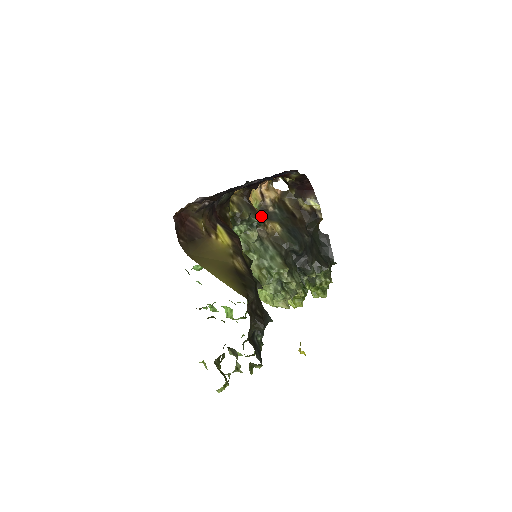
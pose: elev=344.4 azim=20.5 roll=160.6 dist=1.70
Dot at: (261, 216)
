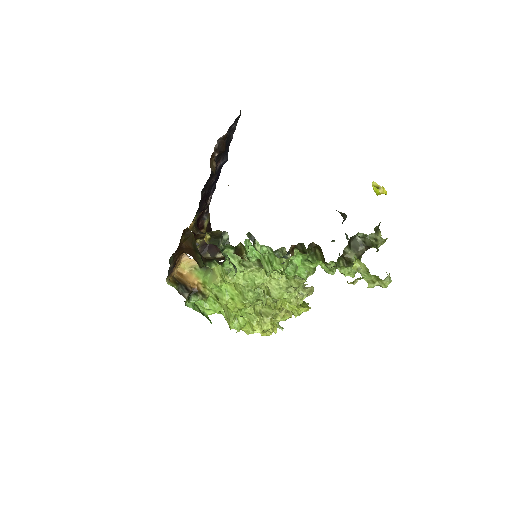
Dot at: occluded
